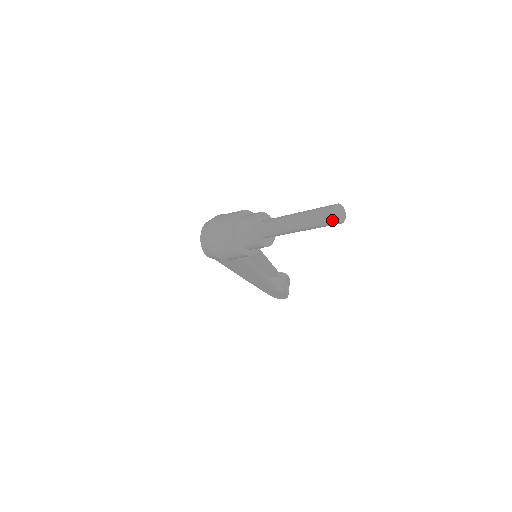
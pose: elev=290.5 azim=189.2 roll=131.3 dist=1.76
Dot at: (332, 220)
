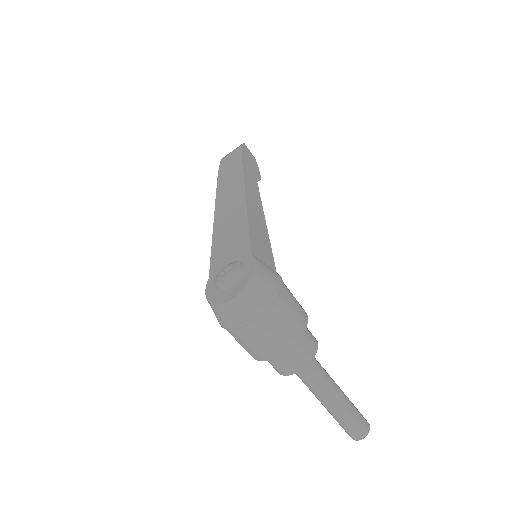
Dot at: (349, 435)
